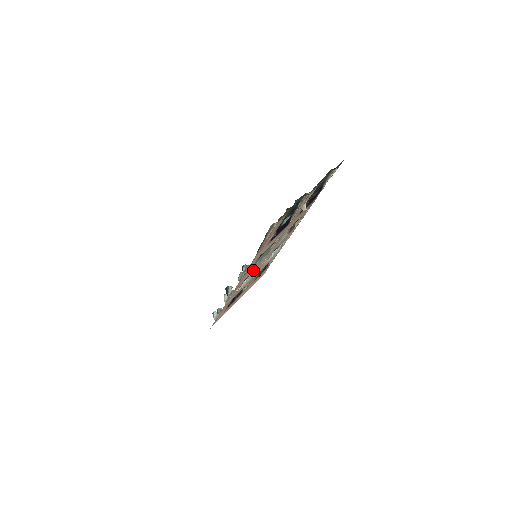
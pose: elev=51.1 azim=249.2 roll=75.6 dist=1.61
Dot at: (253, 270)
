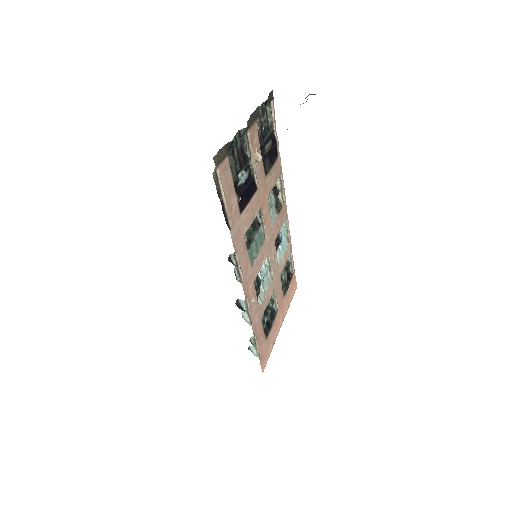
Dot at: (258, 269)
